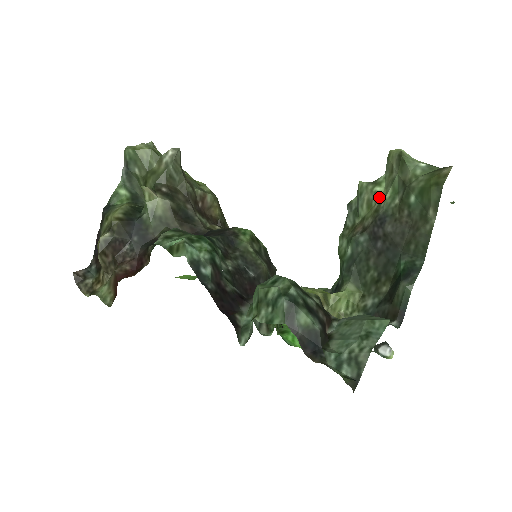
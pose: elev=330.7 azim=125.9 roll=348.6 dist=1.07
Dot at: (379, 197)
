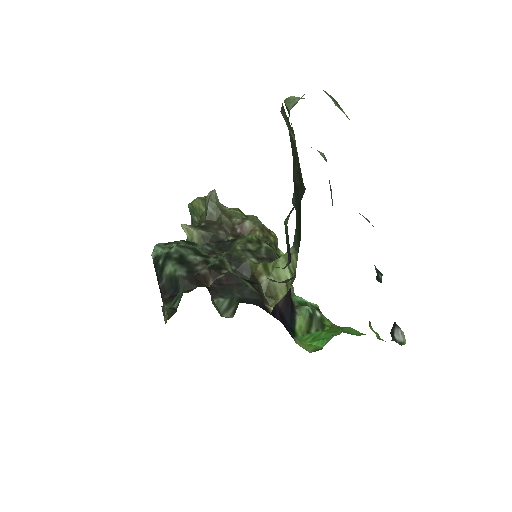
Dot at: occluded
